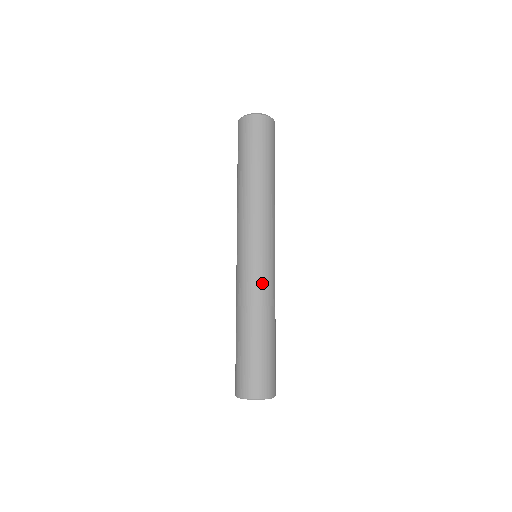
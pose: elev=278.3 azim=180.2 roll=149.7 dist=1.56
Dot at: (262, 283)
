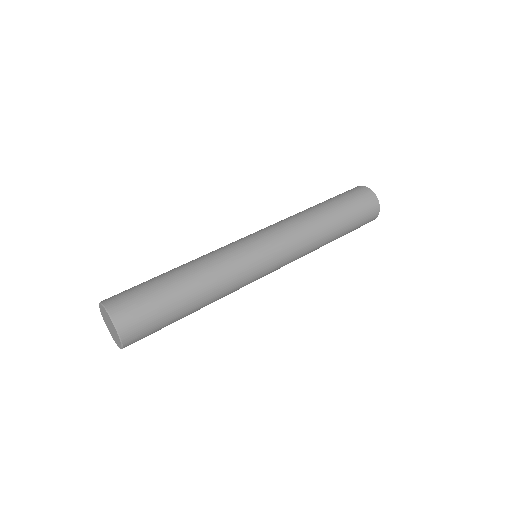
Dot at: (241, 272)
